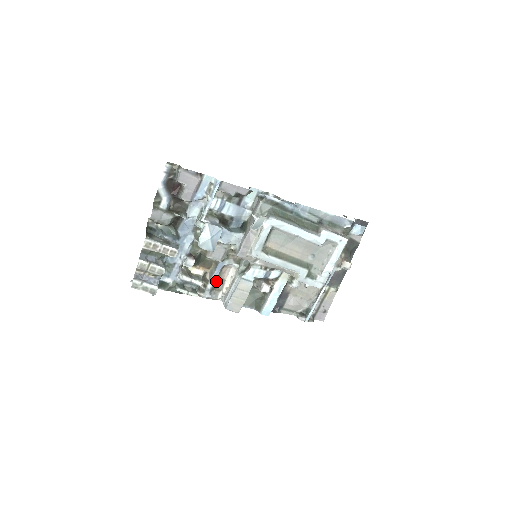
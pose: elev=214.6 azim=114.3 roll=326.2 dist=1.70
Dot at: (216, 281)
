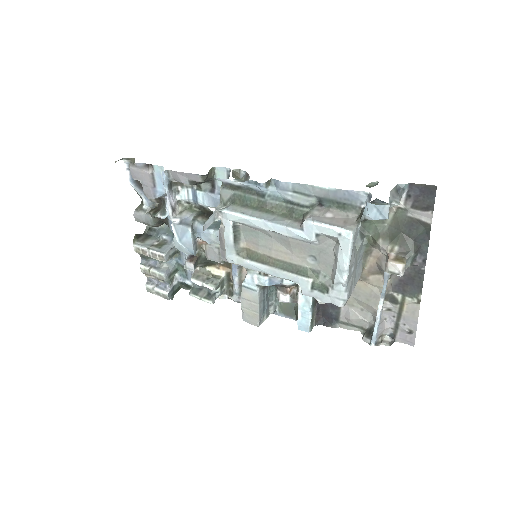
Dot at: (240, 283)
